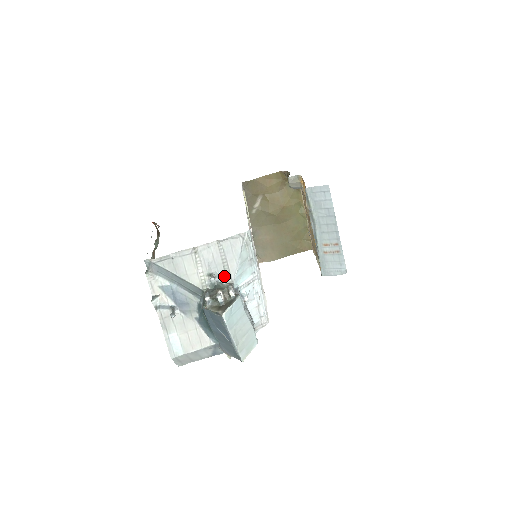
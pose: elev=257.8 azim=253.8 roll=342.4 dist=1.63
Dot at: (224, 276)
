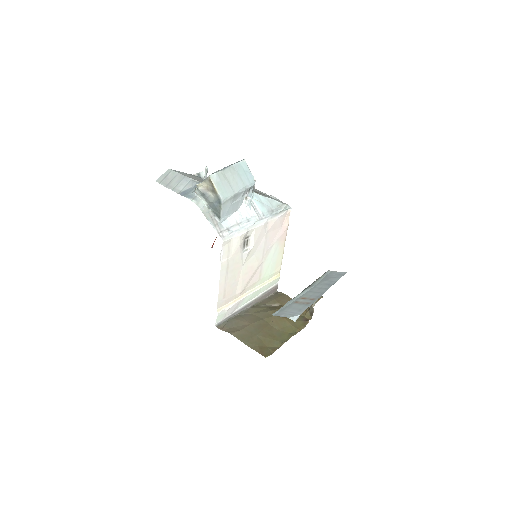
Dot at: (254, 191)
